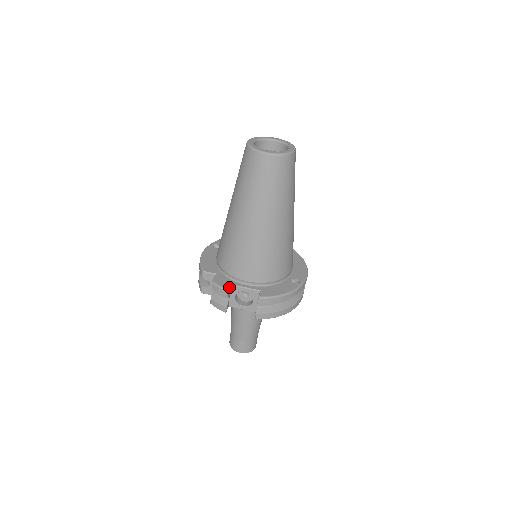
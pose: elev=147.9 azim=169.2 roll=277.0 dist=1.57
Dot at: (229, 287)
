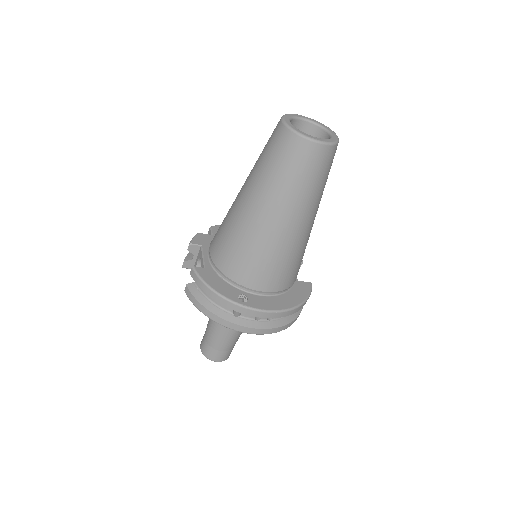
Dot at: (196, 244)
